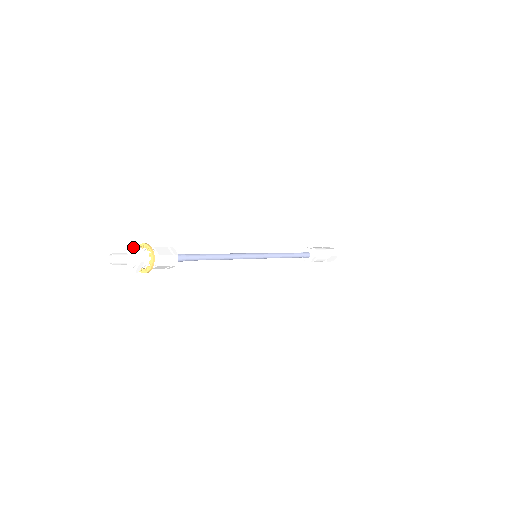
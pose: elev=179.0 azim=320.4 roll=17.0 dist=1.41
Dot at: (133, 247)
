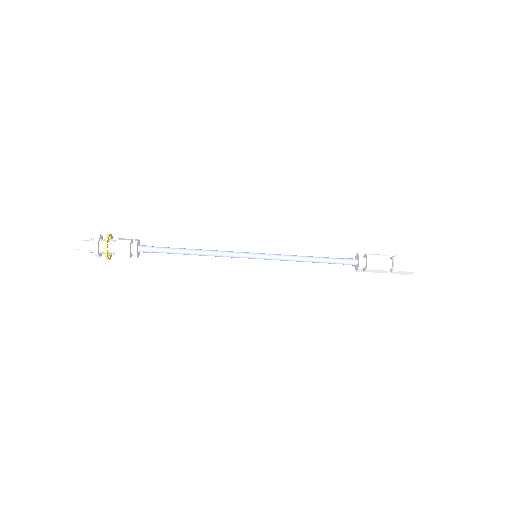
Dot at: occluded
